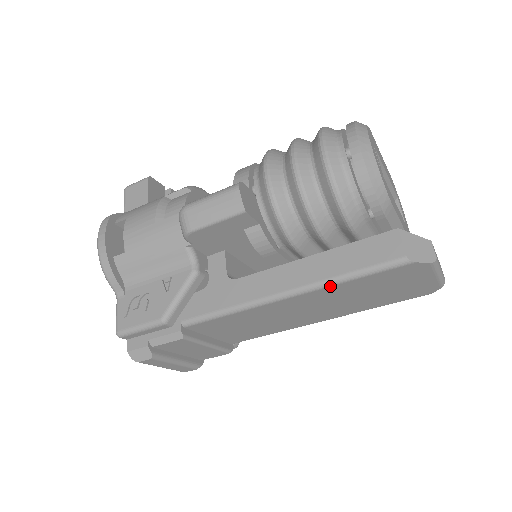
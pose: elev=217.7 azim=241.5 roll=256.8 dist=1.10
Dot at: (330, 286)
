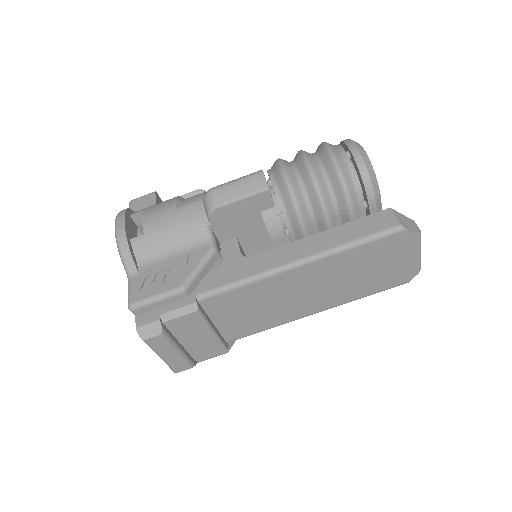
Dot at: (339, 253)
